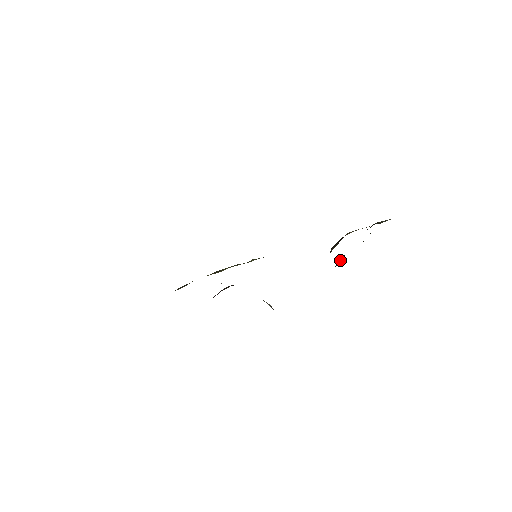
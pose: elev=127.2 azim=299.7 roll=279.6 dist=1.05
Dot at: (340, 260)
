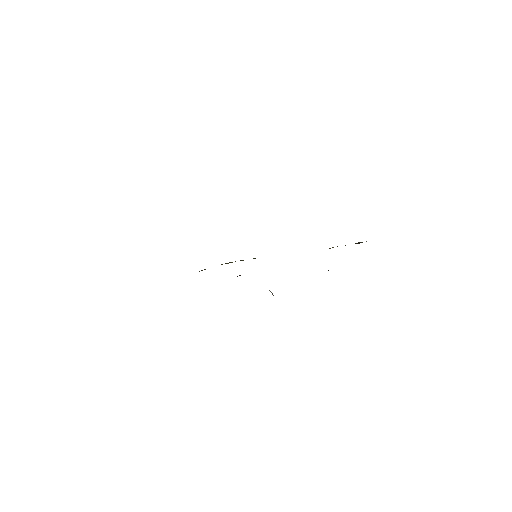
Dot at: occluded
